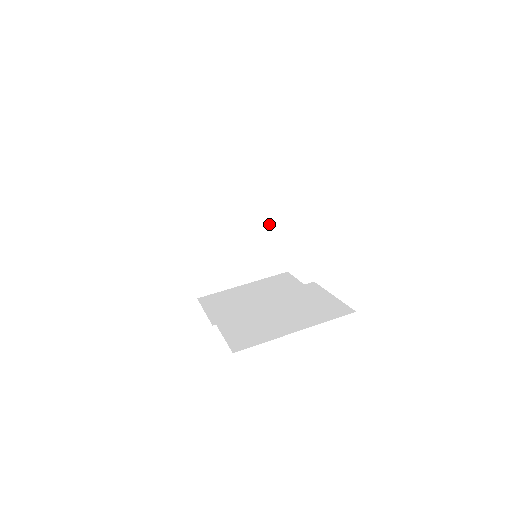
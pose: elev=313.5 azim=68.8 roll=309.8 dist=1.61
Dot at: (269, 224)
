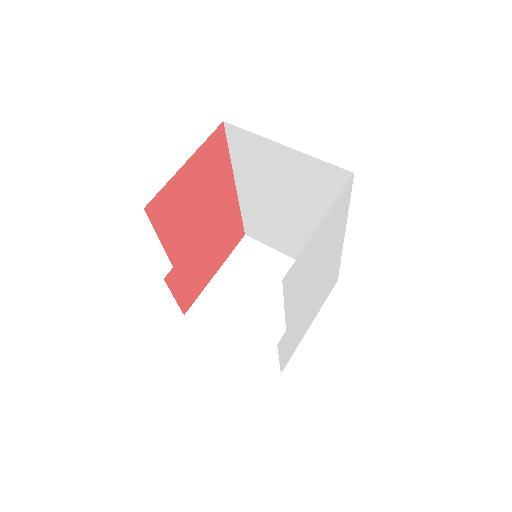
Dot at: occluded
